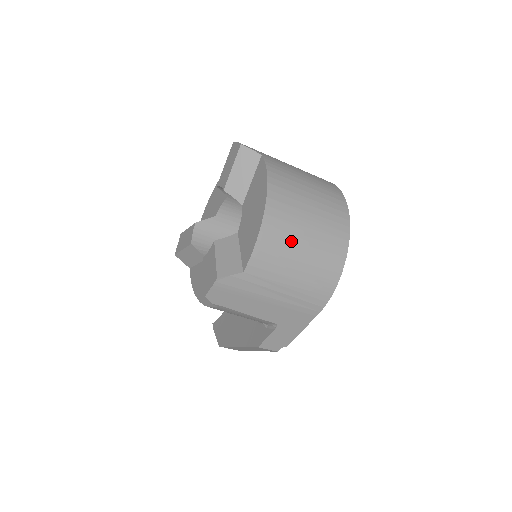
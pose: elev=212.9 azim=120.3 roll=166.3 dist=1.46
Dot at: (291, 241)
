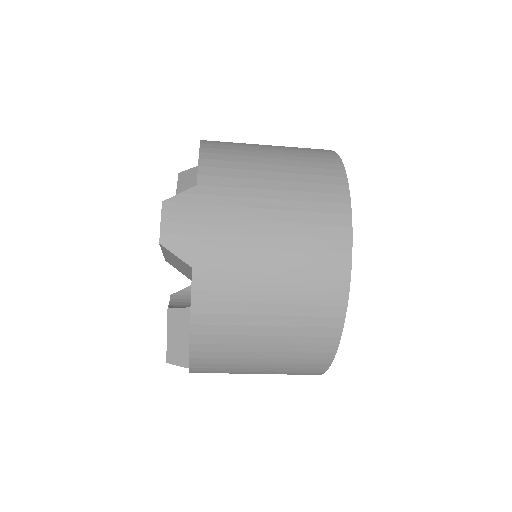
Dot at: (236, 371)
